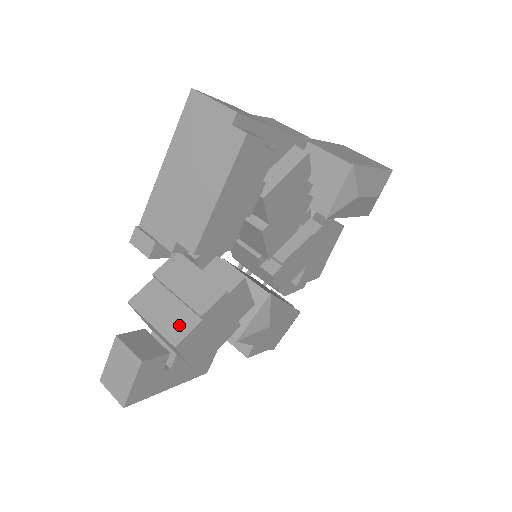
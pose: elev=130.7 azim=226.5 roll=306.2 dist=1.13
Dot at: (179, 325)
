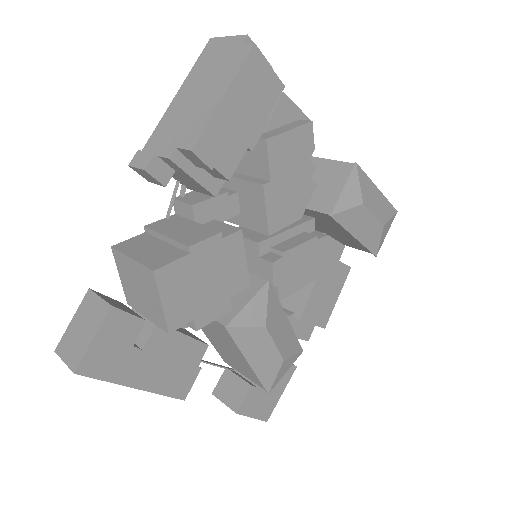
Dot at: (163, 257)
